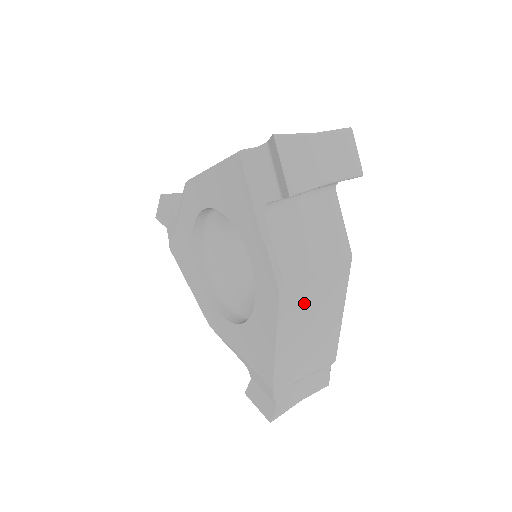
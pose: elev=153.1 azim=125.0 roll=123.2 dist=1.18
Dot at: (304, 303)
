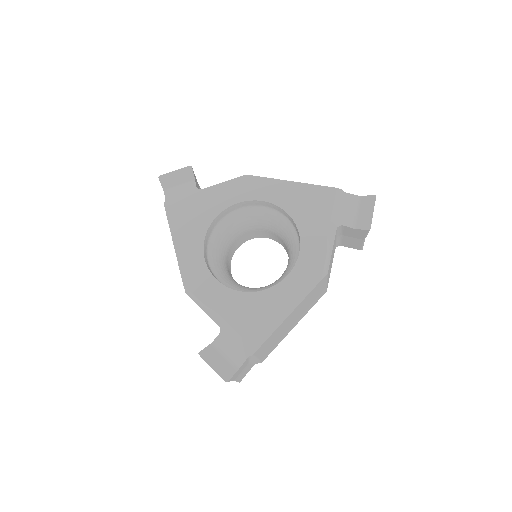
Dot at: (310, 299)
